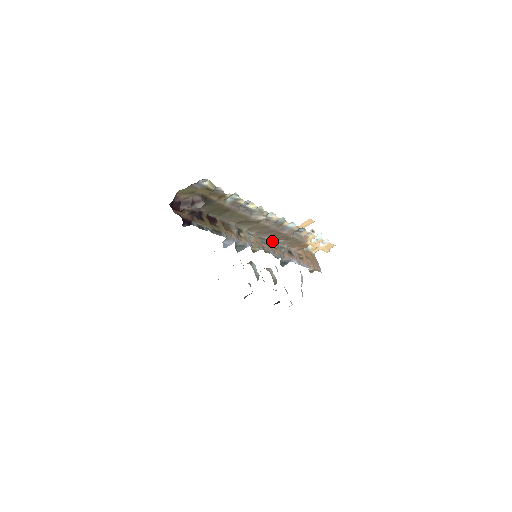
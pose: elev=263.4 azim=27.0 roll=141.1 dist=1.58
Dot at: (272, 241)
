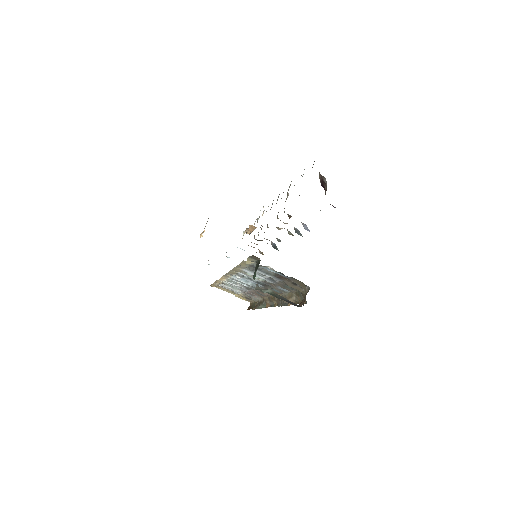
Dot at: occluded
